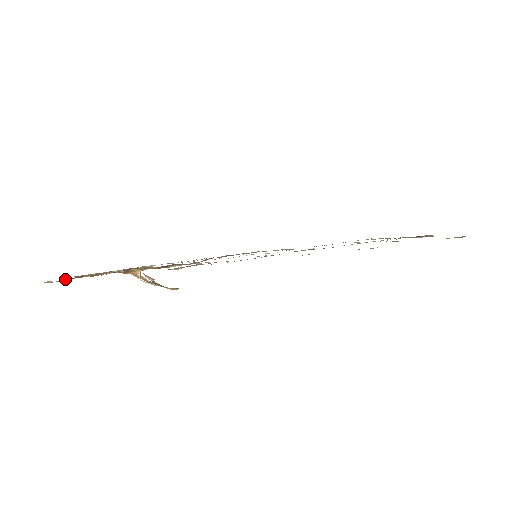
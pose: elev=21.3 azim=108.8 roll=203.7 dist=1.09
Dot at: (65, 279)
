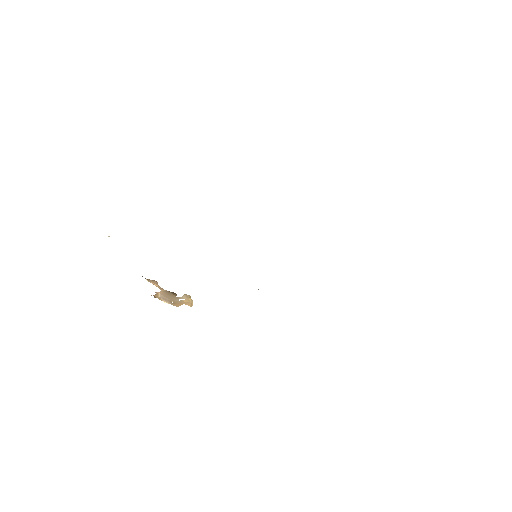
Dot at: occluded
